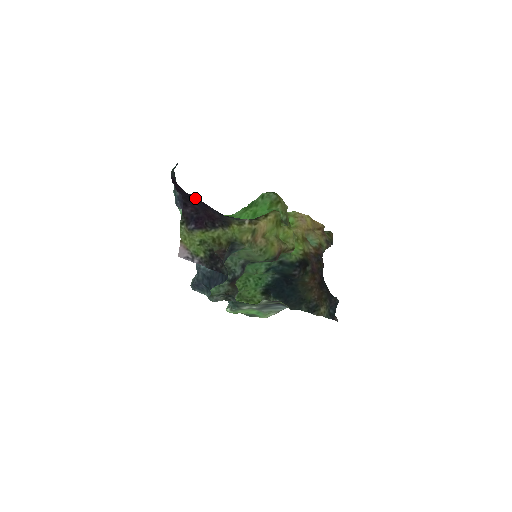
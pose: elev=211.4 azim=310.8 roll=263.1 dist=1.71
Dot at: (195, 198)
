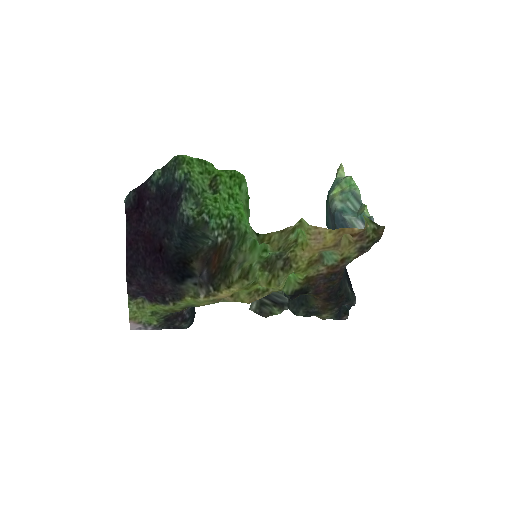
Dot at: (143, 265)
